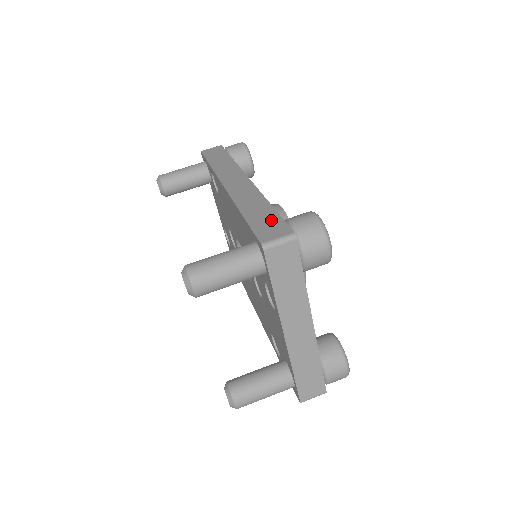
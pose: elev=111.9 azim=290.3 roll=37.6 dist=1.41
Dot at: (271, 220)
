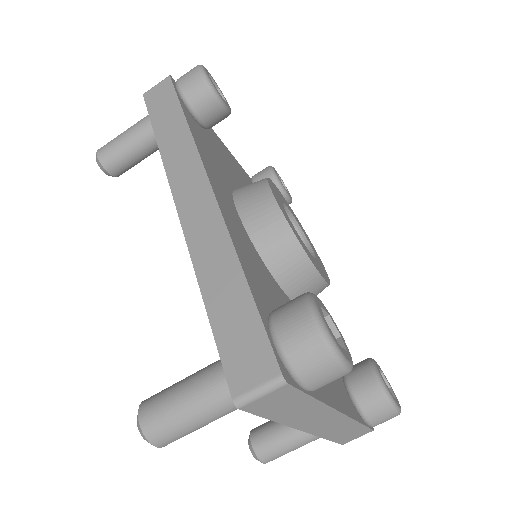
Dot at: (246, 327)
